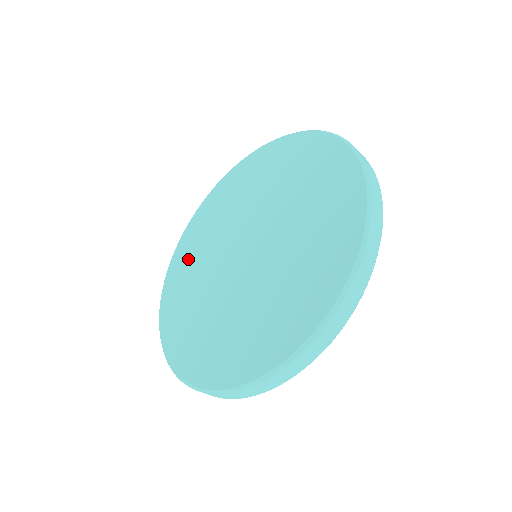
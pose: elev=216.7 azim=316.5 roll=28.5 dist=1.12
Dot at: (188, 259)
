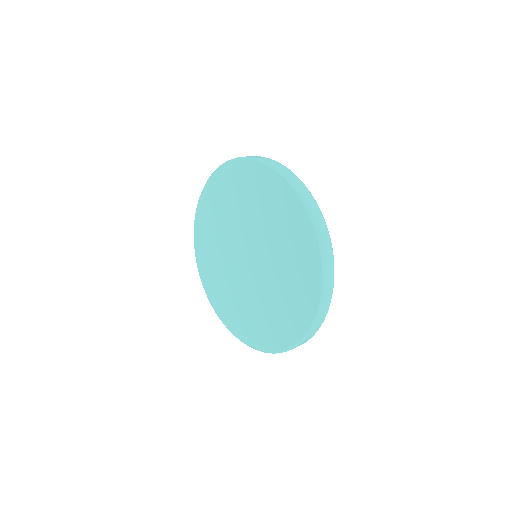
Dot at: (213, 212)
